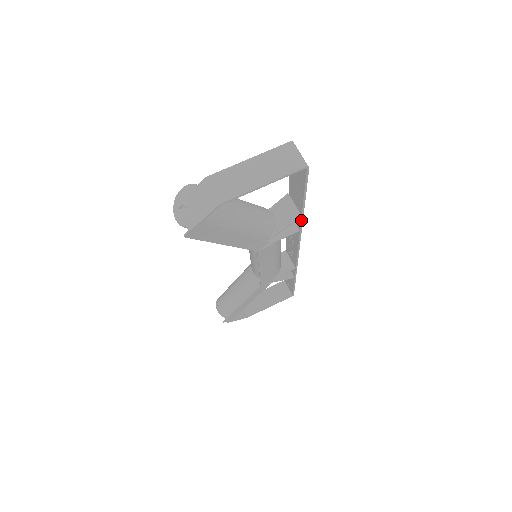
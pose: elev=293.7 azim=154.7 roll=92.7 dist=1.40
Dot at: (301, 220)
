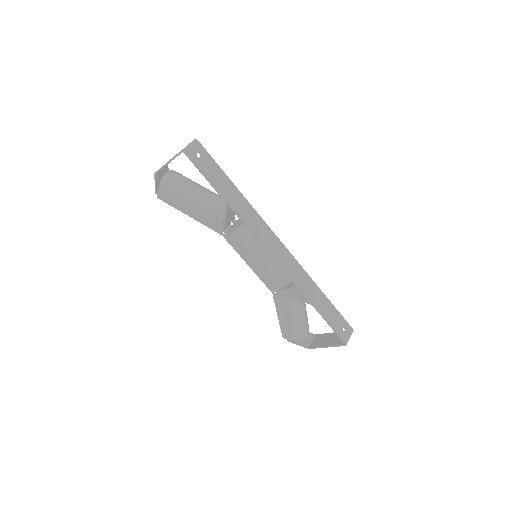
Dot at: (233, 210)
